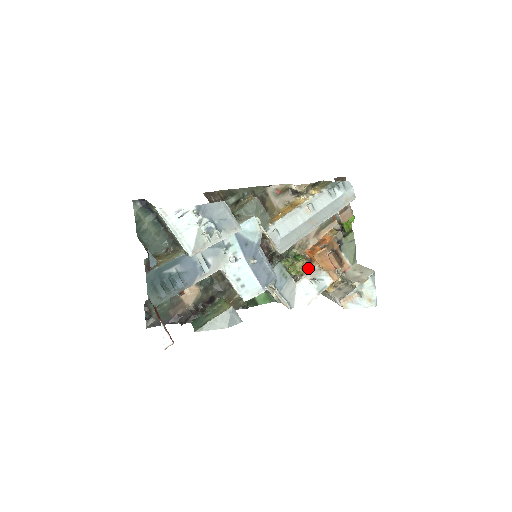
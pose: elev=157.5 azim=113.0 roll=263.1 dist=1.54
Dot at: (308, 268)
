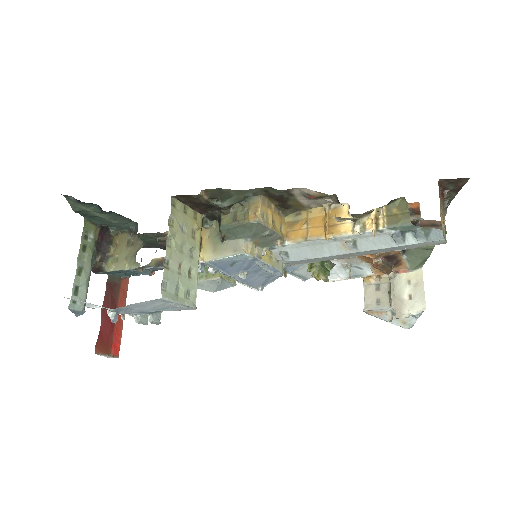
Dot at: occluded
